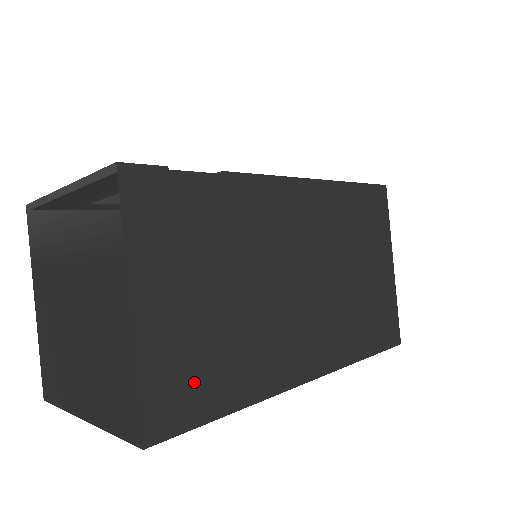
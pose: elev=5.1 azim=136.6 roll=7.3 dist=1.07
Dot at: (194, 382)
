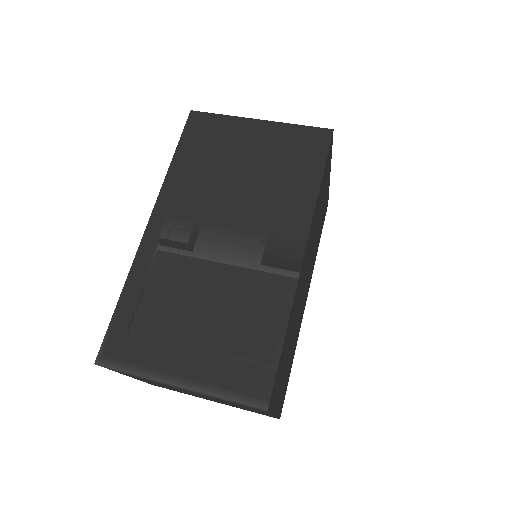
Dot at: (286, 384)
